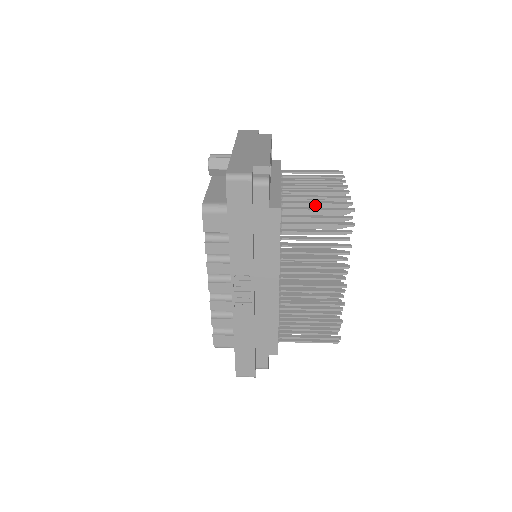
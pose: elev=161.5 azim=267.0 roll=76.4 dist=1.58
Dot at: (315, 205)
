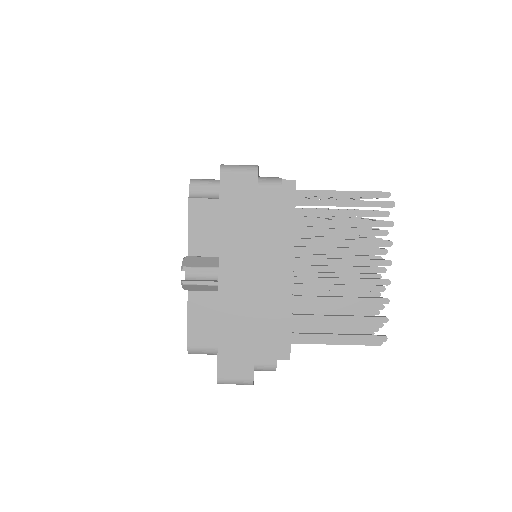
Dot at: (338, 290)
